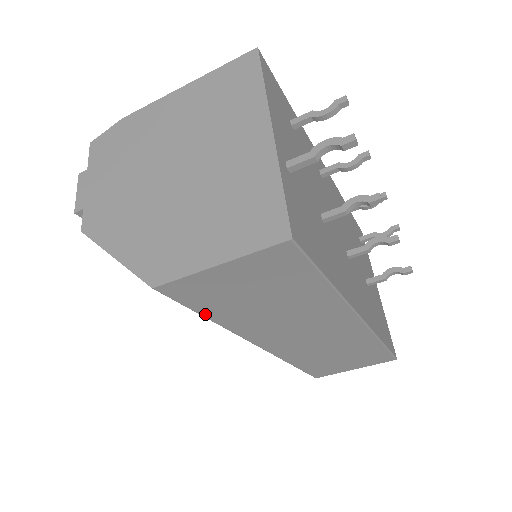
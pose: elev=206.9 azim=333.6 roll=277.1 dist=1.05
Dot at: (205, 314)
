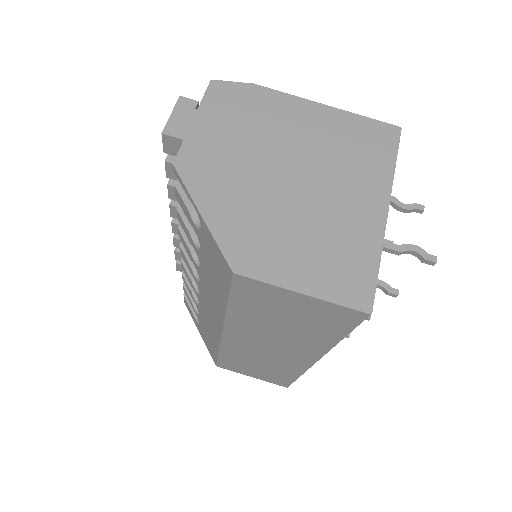
Dot at: (232, 302)
